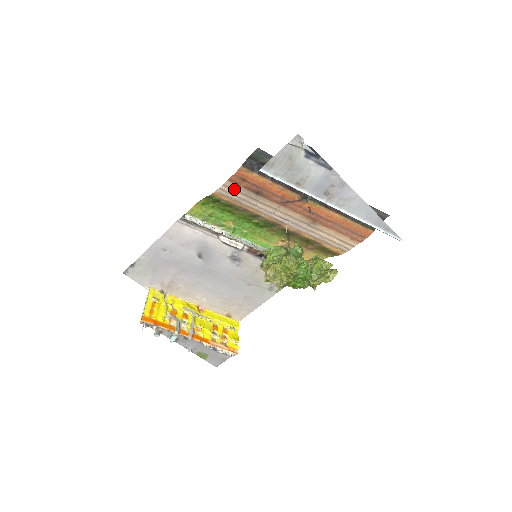
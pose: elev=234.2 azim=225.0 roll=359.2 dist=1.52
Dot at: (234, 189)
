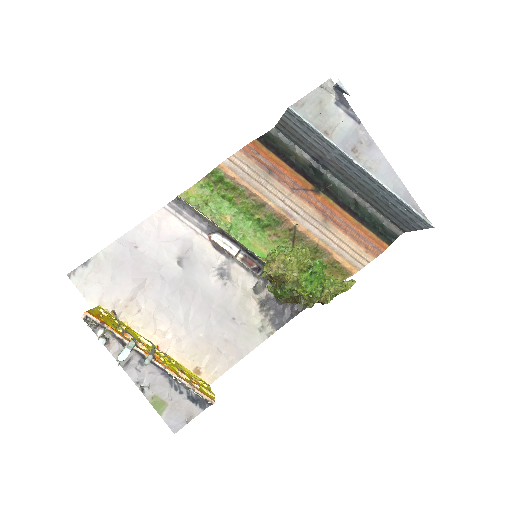
Dot at: (244, 163)
